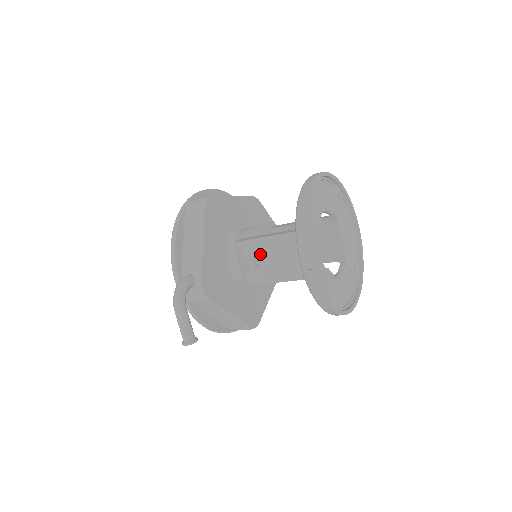
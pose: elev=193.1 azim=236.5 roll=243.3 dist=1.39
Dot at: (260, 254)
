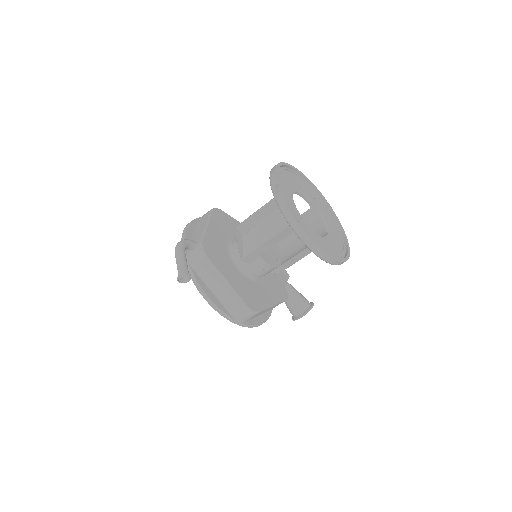
Dot at: (251, 223)
